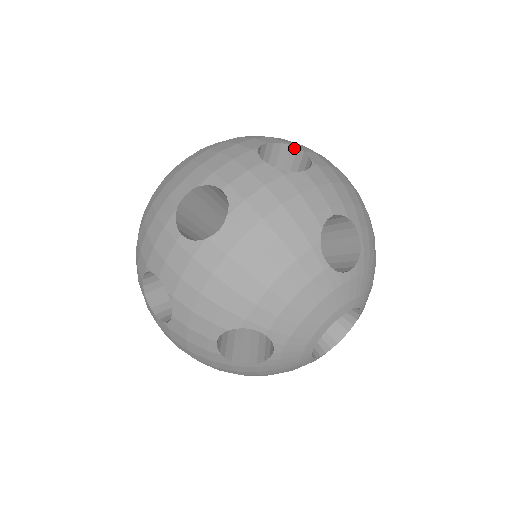
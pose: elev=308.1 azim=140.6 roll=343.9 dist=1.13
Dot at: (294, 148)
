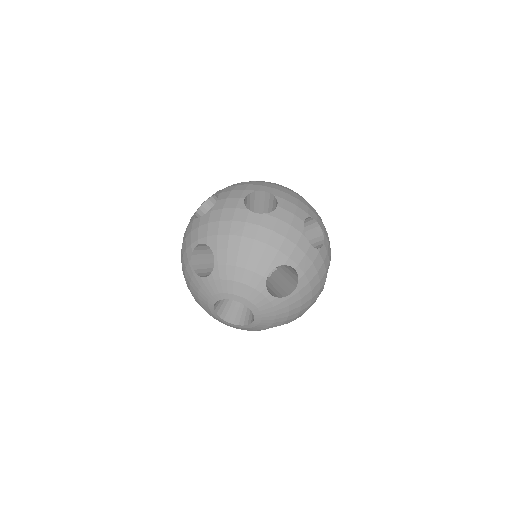
Dot at: (219, 197)
